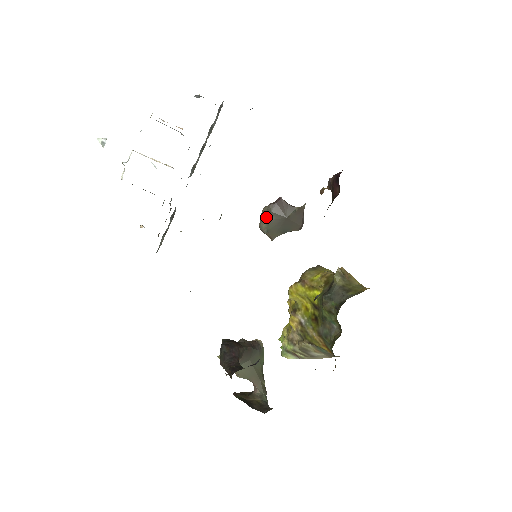
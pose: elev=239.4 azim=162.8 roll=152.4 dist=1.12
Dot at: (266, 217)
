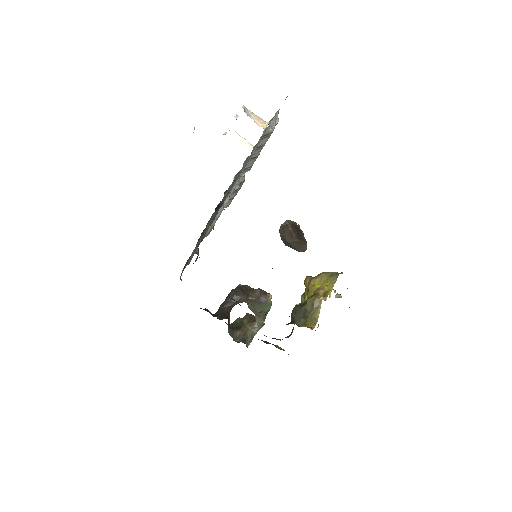
Dot at: (279, 231)
